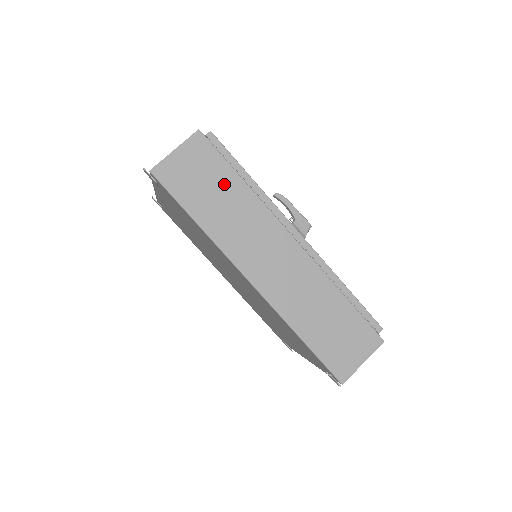
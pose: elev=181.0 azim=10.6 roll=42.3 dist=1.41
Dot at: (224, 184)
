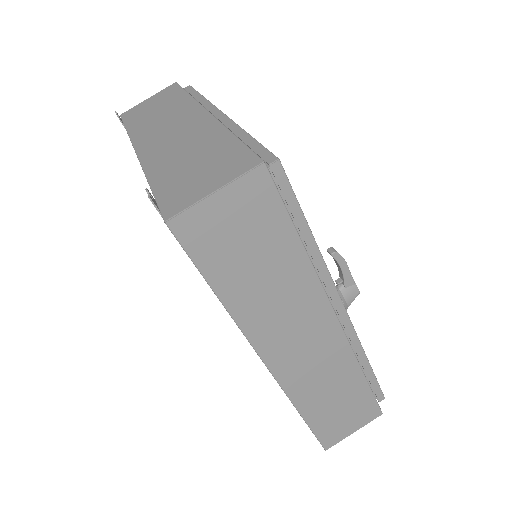
Dot at: (275, 250)
